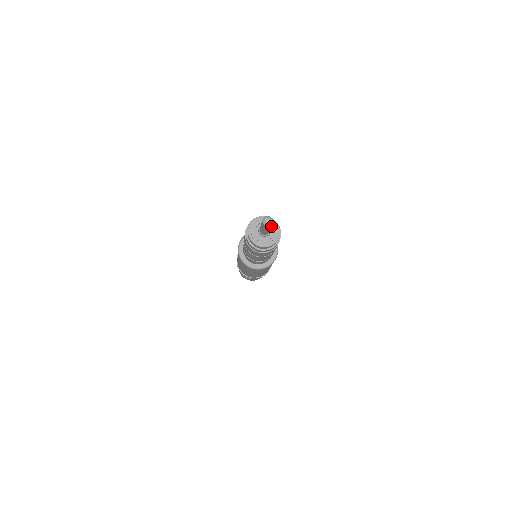
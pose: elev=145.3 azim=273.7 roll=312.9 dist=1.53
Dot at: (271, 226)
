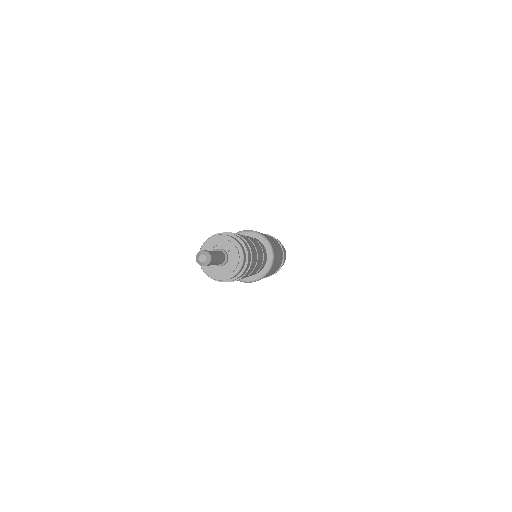
Dot at: (233, 258)
